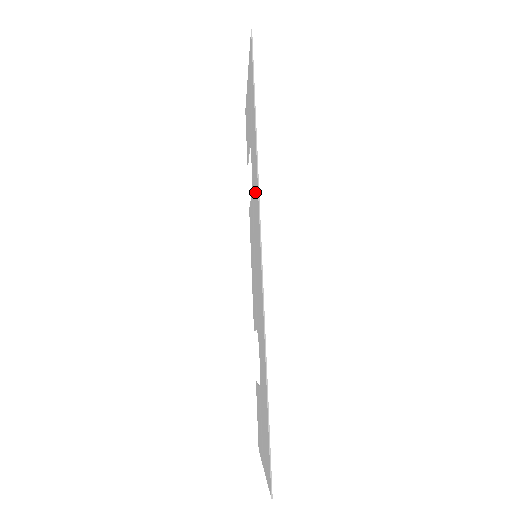
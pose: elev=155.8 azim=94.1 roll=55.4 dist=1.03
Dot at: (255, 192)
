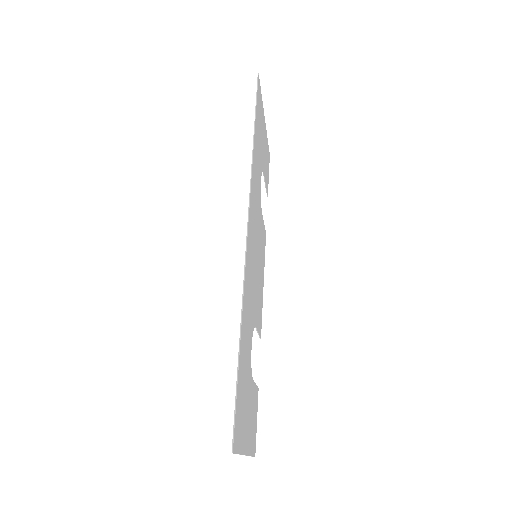
Dot at: (254, 196)
